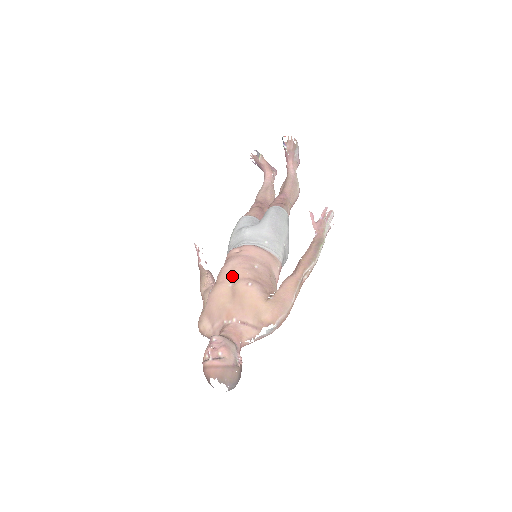
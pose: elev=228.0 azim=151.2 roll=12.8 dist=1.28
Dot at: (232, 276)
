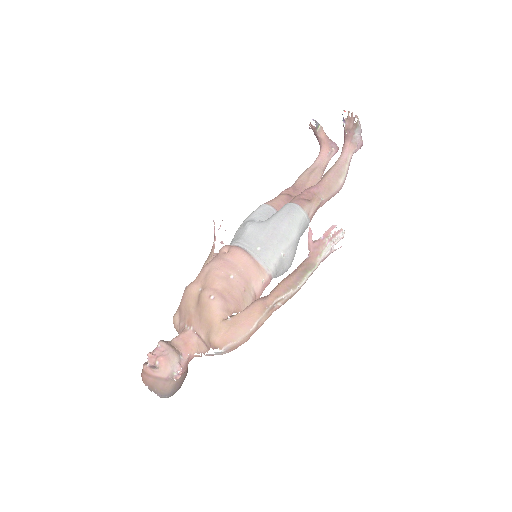
Dot at: (205, 280)
